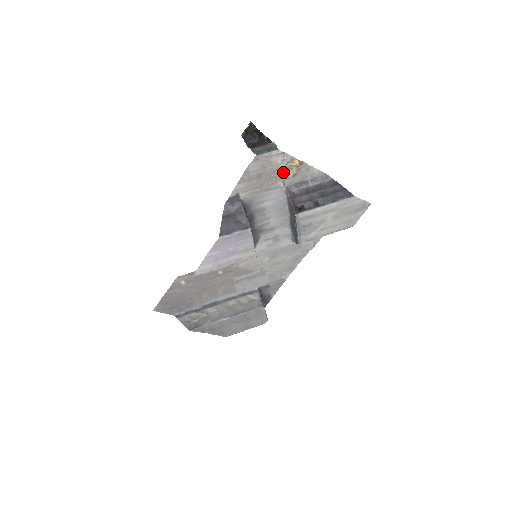
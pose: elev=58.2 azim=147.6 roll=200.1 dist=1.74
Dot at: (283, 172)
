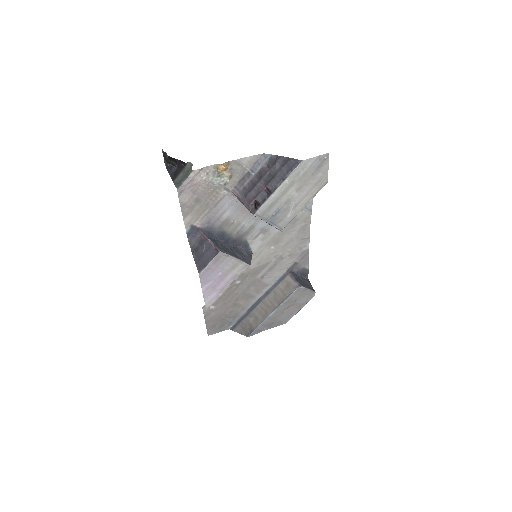
Dot at: (217, 182)
